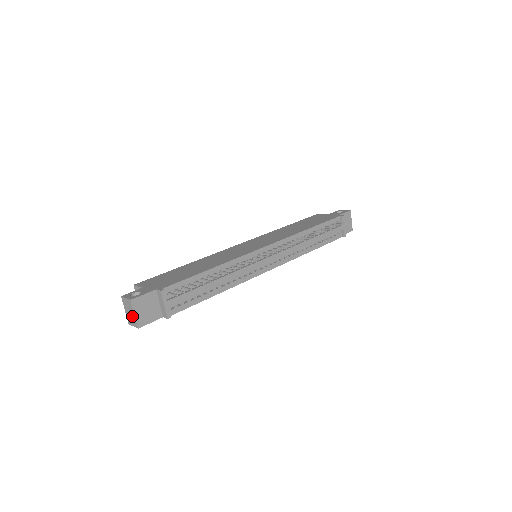
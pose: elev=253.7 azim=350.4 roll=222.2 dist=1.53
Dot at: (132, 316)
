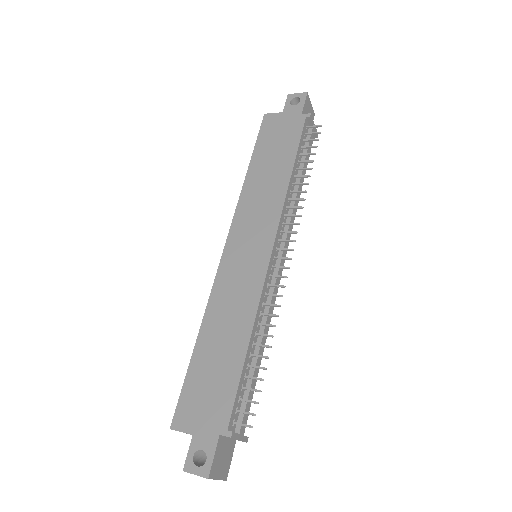
Dot at: occluded
